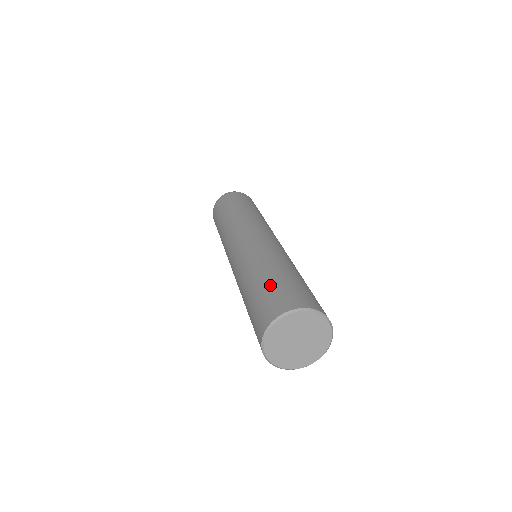
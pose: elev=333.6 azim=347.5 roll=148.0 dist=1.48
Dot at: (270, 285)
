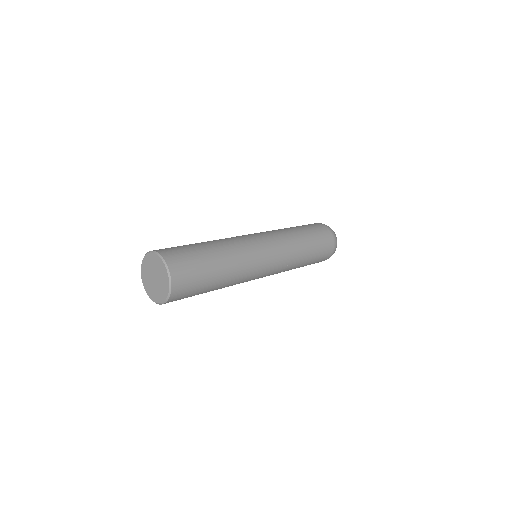
Dot at: (196, 252)
